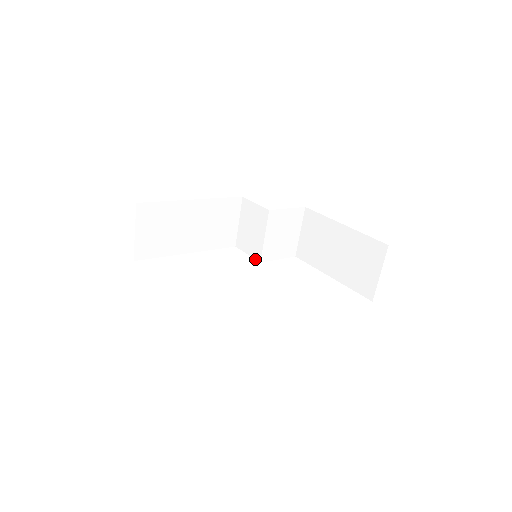
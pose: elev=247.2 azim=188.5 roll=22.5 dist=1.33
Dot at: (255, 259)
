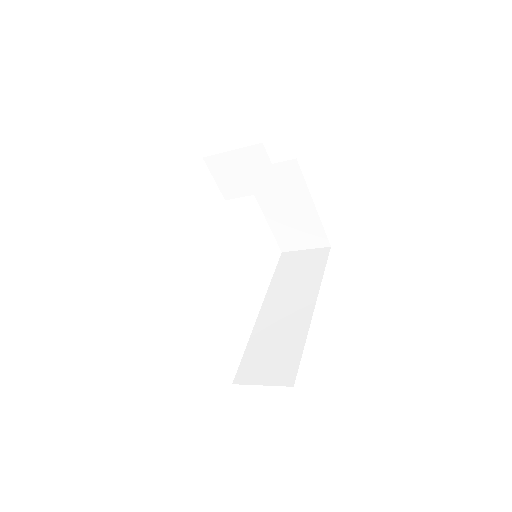
Dot at: (221, 192)
